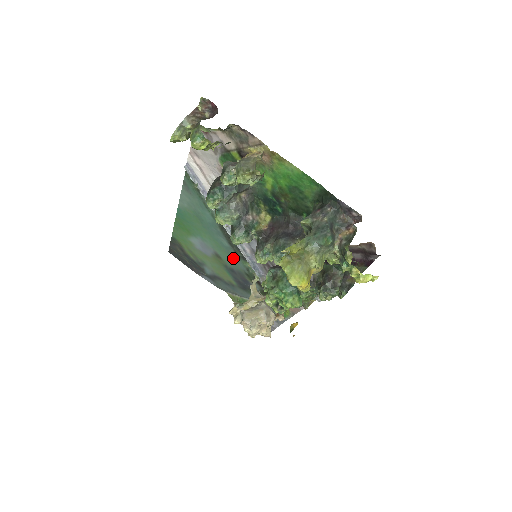
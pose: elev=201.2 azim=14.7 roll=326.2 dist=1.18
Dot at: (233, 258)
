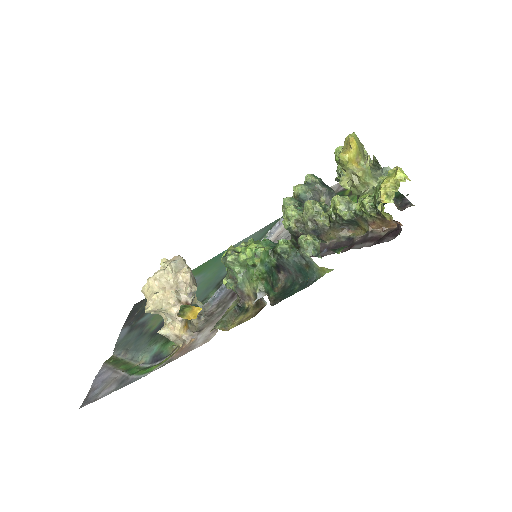
Dot at: (207, 289)
